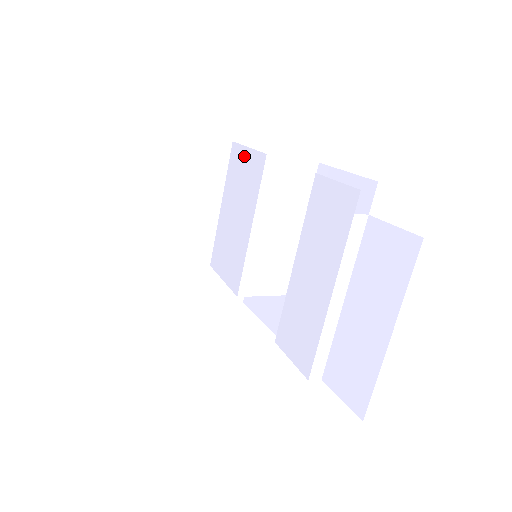
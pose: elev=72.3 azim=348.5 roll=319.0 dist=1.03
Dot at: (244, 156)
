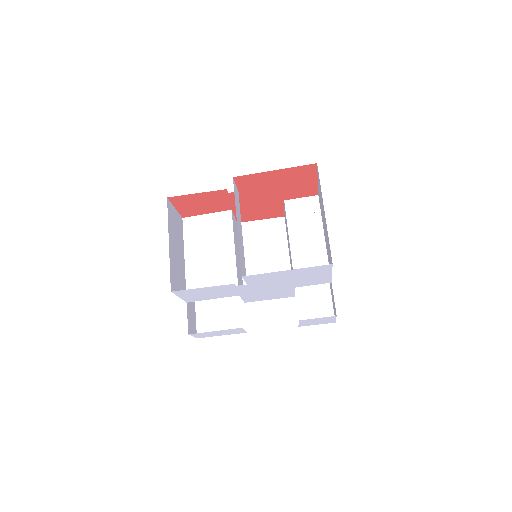
Dot at: (204, 220)
